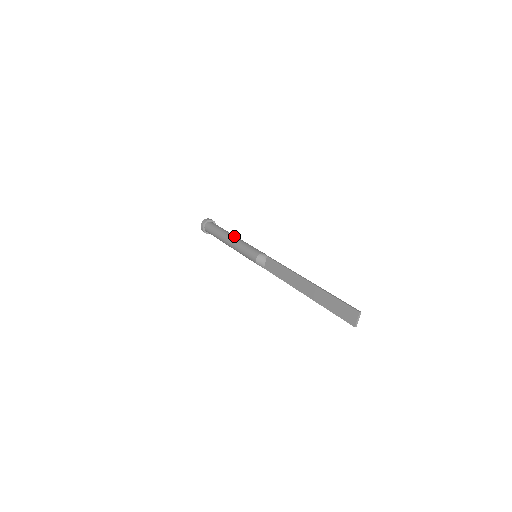
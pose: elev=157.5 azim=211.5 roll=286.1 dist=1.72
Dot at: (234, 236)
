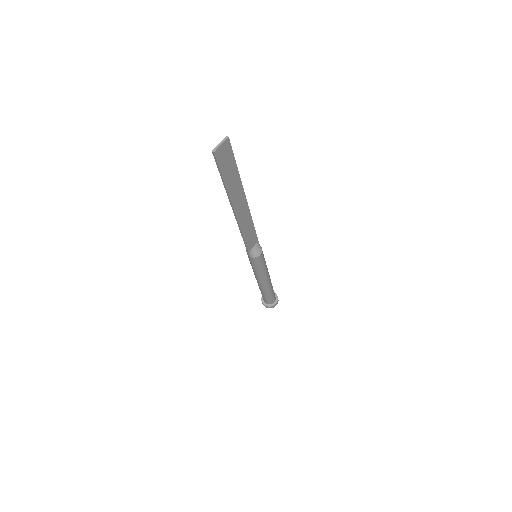
Dot at: occluded
